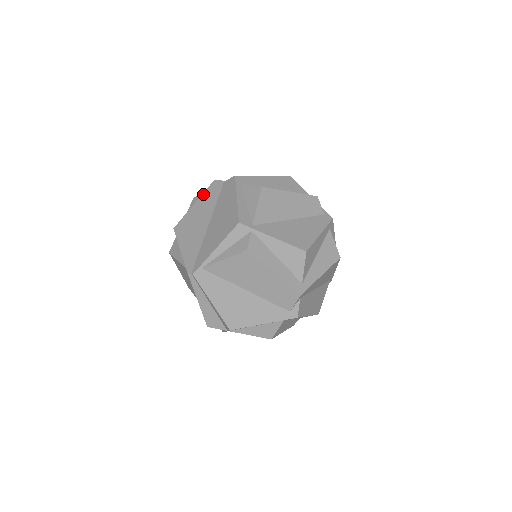
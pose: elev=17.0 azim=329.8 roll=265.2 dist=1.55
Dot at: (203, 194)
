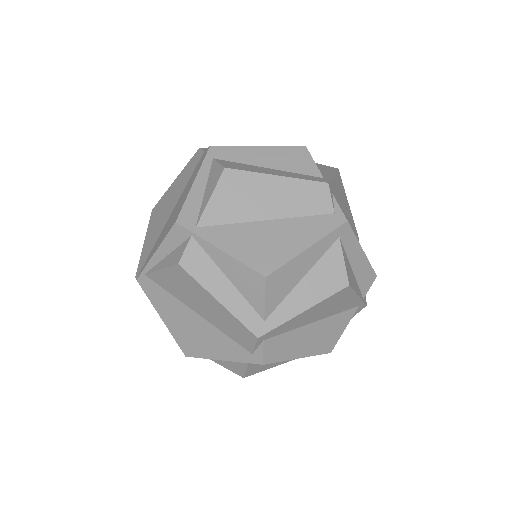
Dot at: (184, 167)
